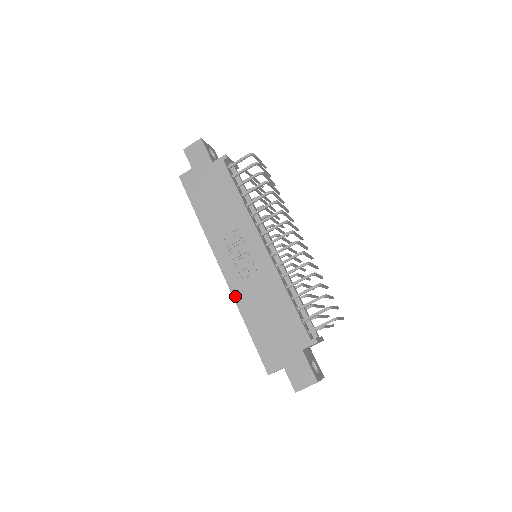
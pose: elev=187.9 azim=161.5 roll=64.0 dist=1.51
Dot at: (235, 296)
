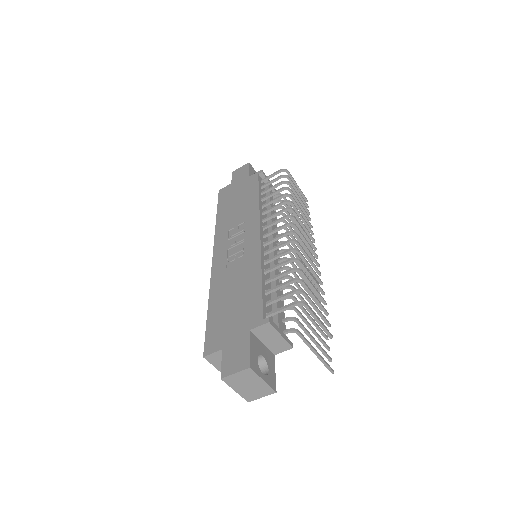
Dot at: (212, 278)
